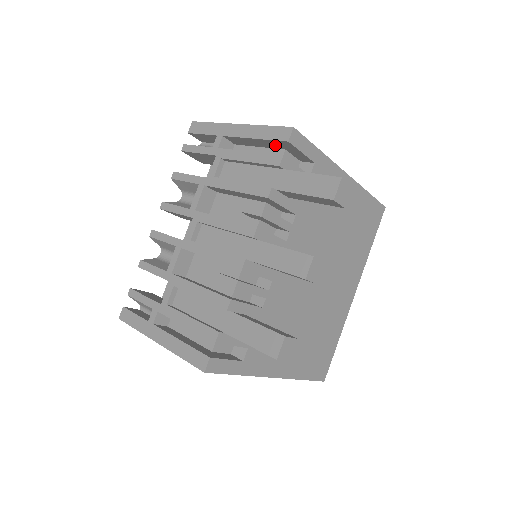
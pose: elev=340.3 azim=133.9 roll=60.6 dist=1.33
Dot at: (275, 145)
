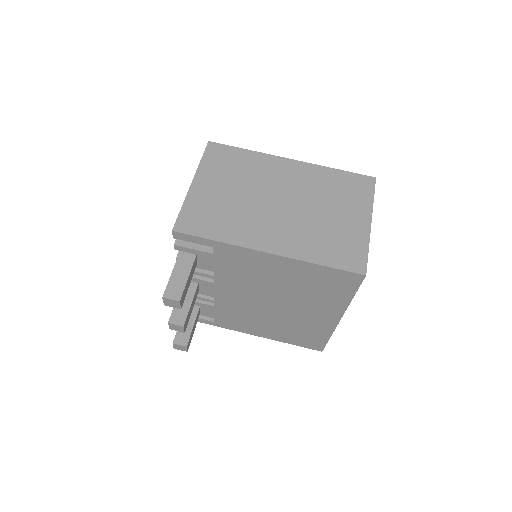
Dot at: occluded
